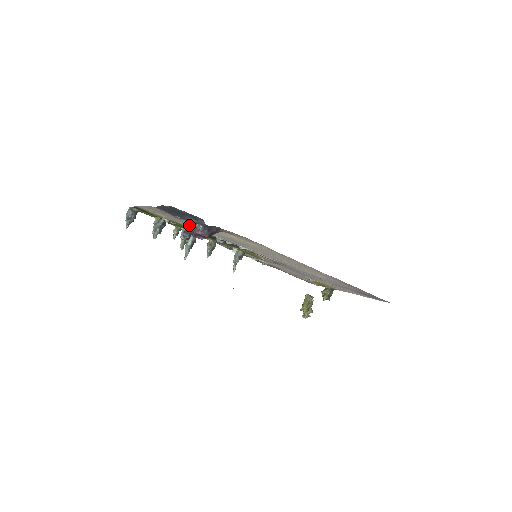
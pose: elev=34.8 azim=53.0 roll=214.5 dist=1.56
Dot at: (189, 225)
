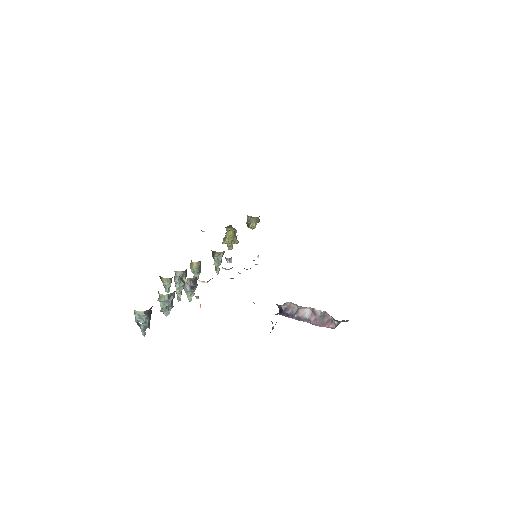
Dot at: occluded
